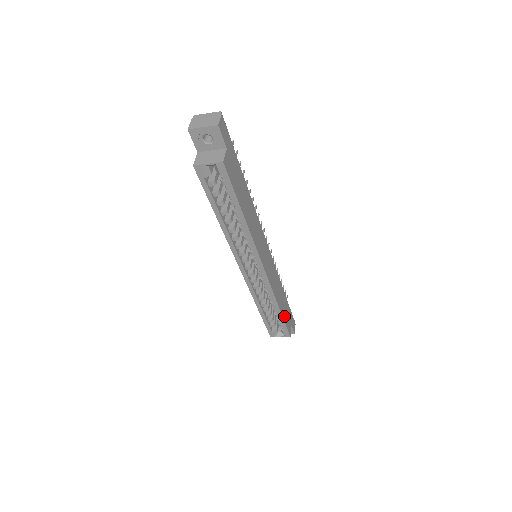
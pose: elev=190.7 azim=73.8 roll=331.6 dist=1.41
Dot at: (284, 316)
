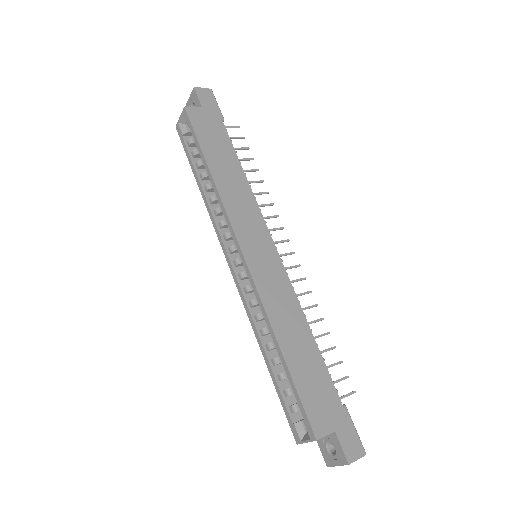
Dot at: (299, 379)
